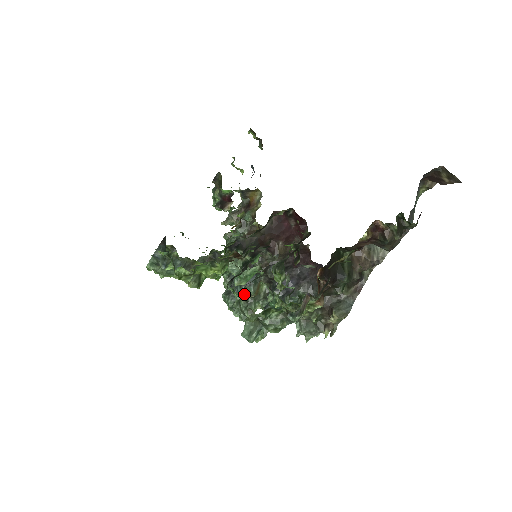
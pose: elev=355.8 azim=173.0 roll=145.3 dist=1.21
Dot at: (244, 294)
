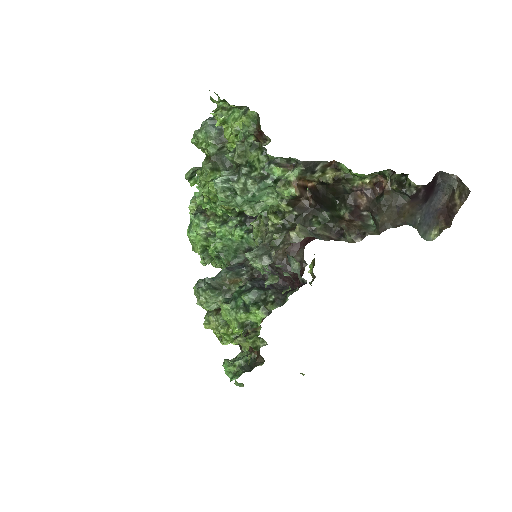
Dot at: (220, 277)
